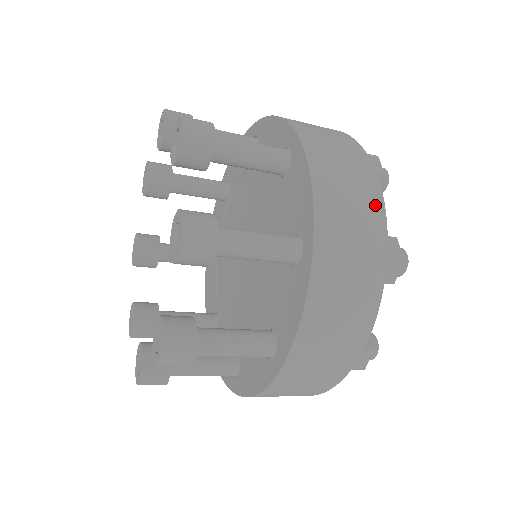
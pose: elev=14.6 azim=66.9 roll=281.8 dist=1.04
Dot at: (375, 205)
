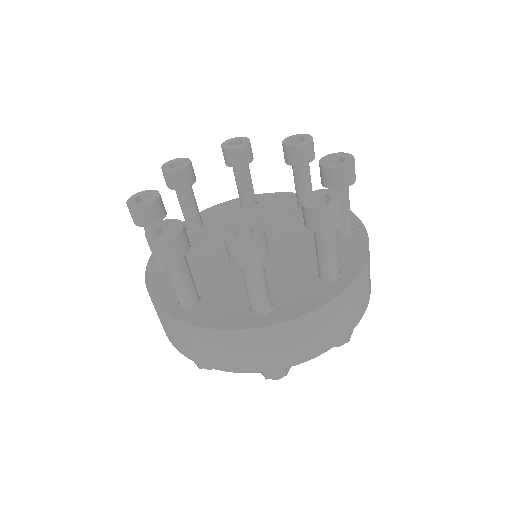
Dot at: occluded
